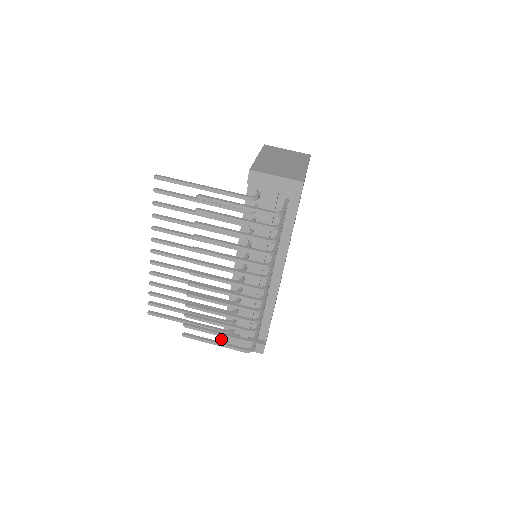
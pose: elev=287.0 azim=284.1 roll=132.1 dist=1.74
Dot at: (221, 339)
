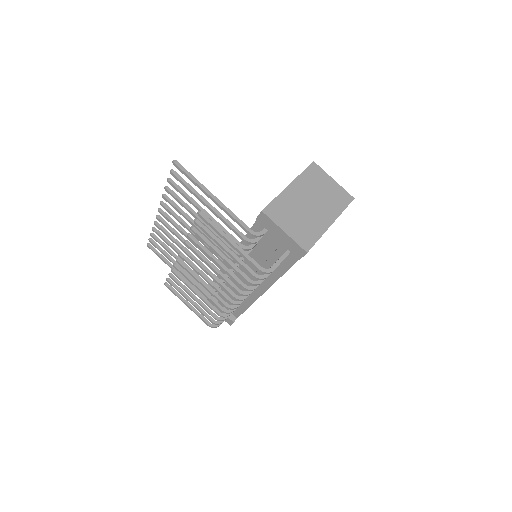
Dot at: occluded
